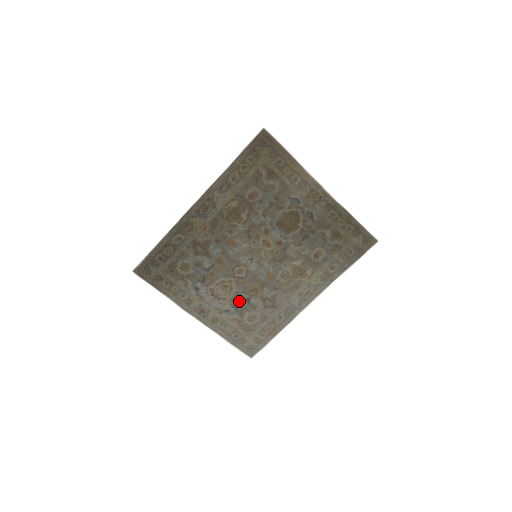
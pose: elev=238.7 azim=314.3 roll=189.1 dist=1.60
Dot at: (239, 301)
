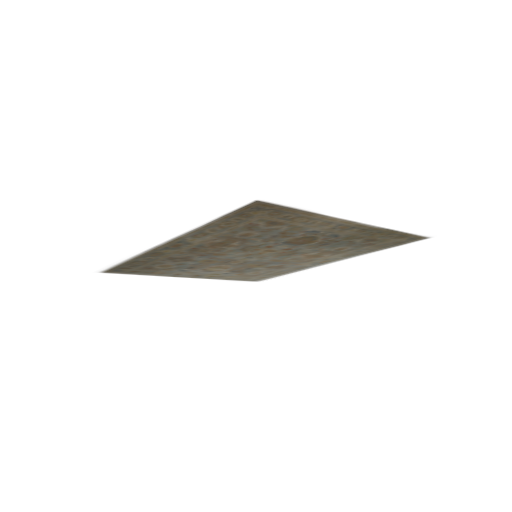
Dot at: (238, 270)
